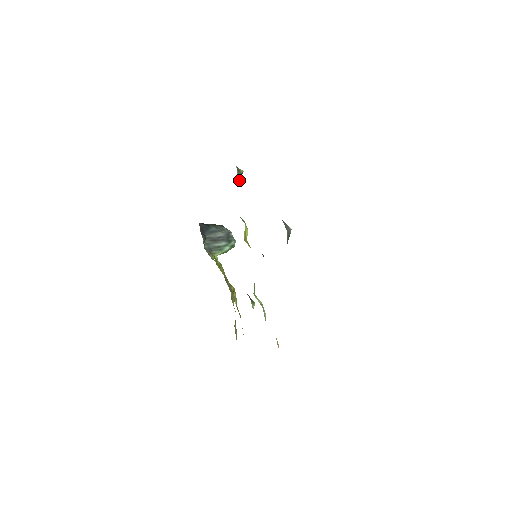
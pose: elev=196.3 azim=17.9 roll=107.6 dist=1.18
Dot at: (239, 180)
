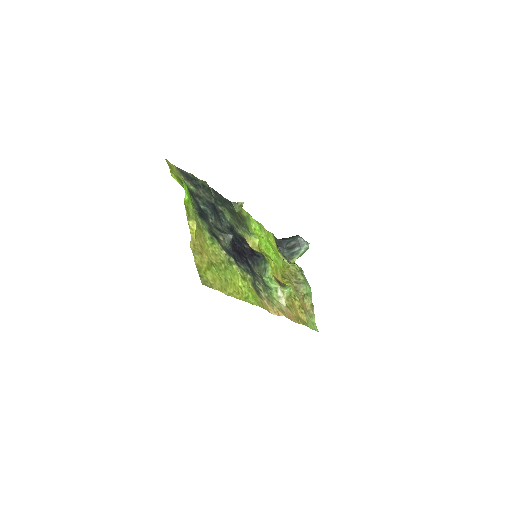
Dot at: (237, 210)
